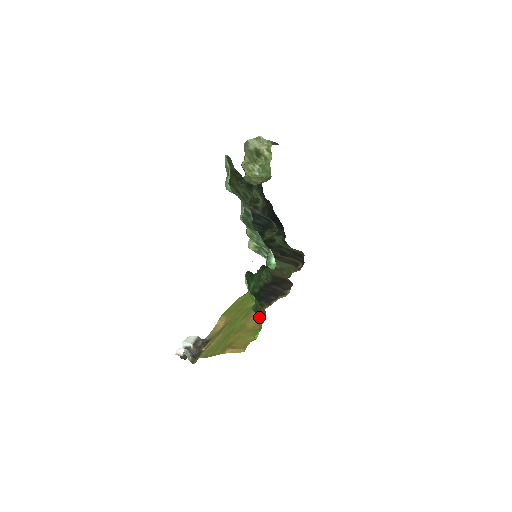
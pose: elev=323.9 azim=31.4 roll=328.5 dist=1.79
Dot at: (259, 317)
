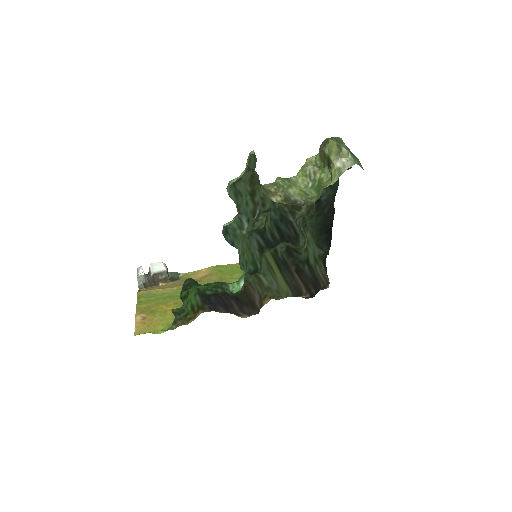
Dot at: (178, 319)
